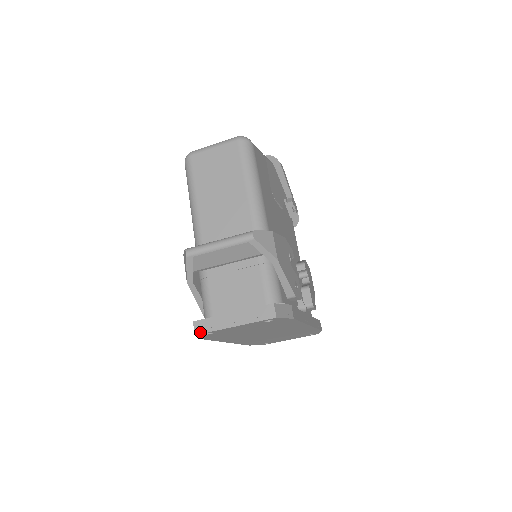
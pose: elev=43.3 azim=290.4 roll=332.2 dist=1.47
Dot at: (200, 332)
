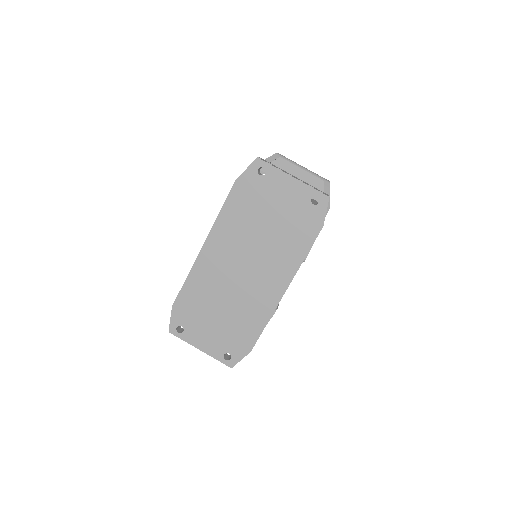
Dot at: (263, 160)
